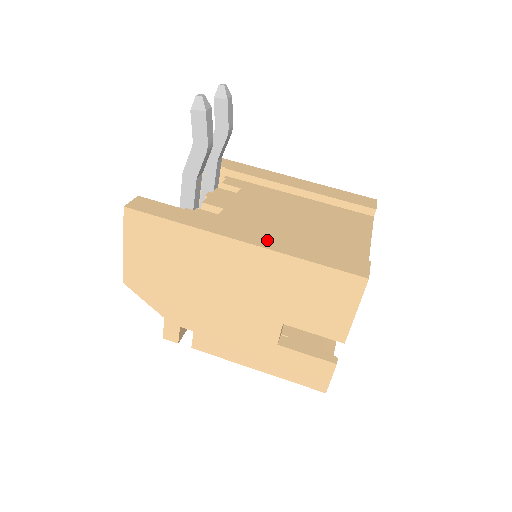
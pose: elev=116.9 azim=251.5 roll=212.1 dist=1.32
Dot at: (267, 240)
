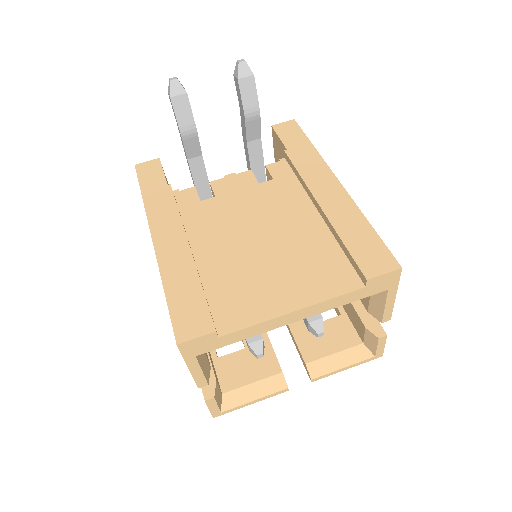
Dot at: (171, 249)
